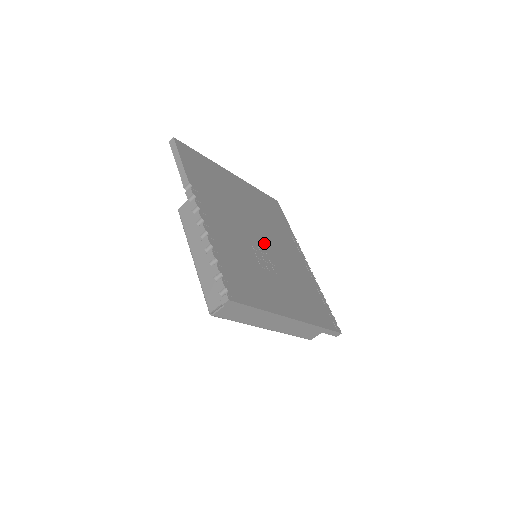
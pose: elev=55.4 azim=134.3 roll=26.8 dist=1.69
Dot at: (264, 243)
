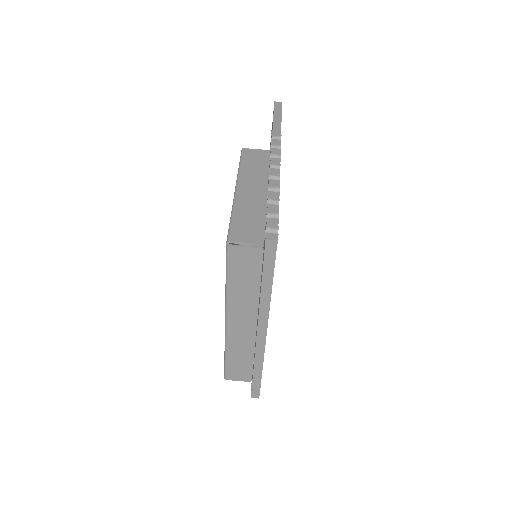
Dot at: occluded
